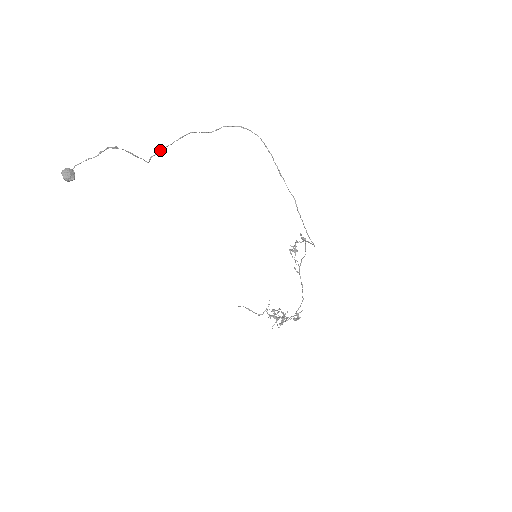
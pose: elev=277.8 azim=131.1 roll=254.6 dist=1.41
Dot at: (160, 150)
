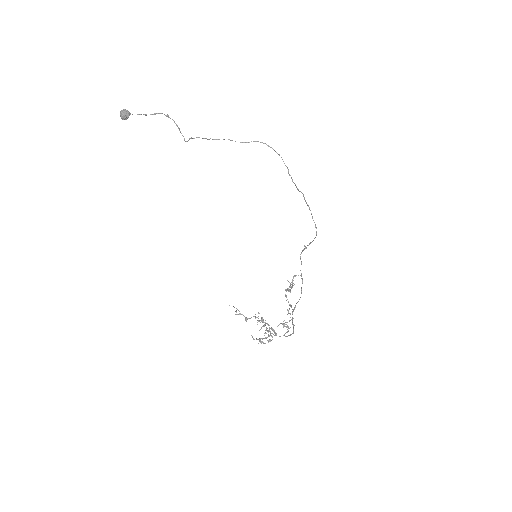
Dot at: (199, 137)
